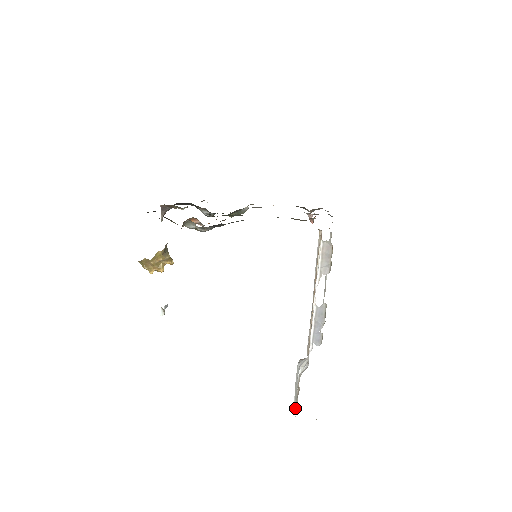
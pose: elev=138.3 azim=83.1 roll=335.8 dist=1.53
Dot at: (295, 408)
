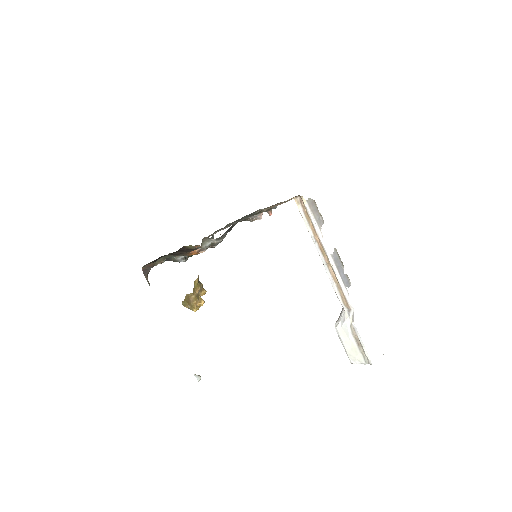
Dot at: (363, 361)
